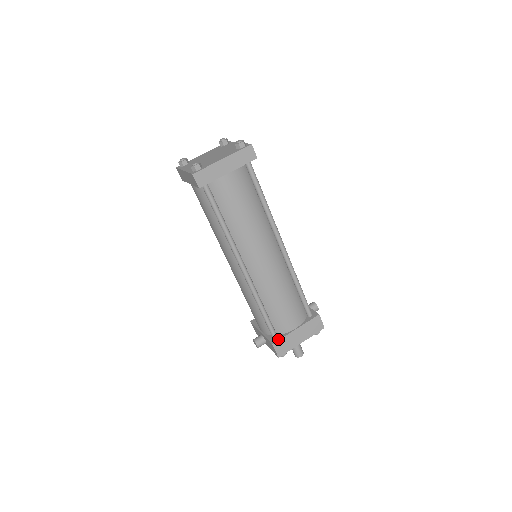
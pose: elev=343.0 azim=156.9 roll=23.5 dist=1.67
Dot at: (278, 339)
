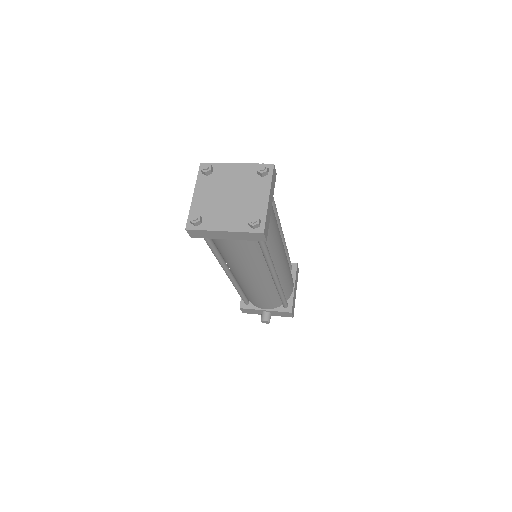
Dot at: (291, 305)
